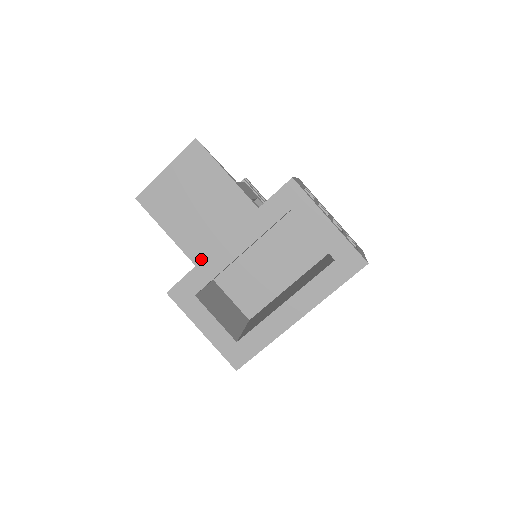
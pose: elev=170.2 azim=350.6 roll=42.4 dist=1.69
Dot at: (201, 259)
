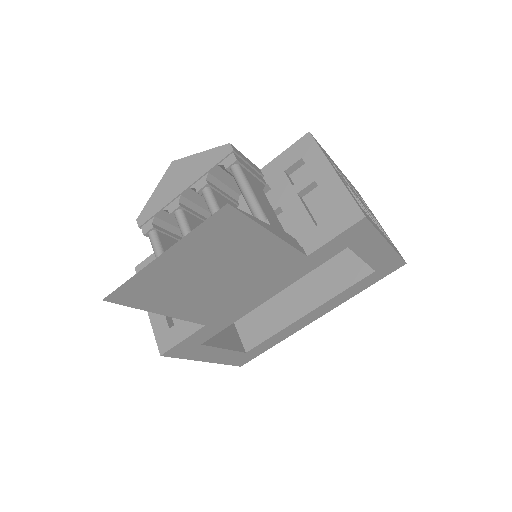
Dot at: (214, 318)
